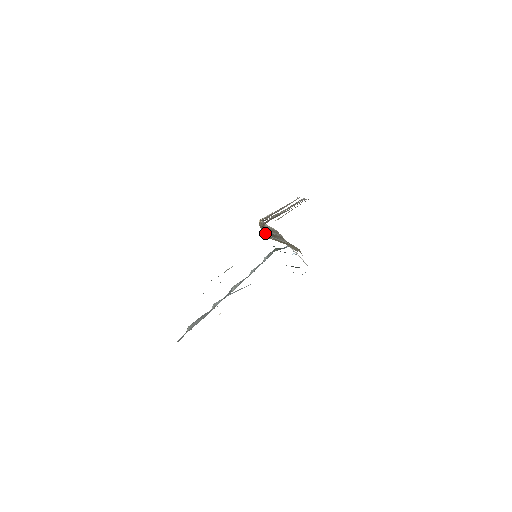
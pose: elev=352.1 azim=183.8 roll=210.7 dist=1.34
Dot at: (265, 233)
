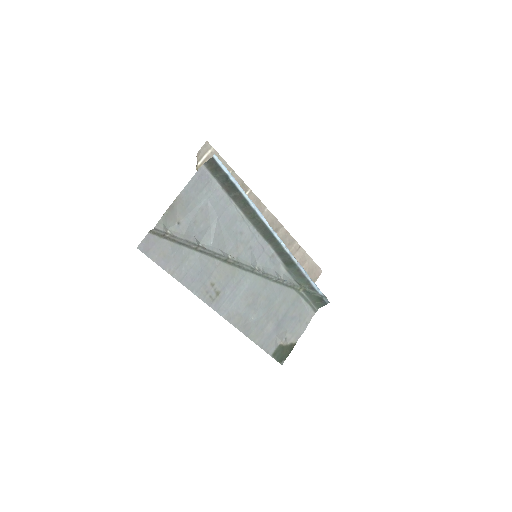
Dot at: occluded
